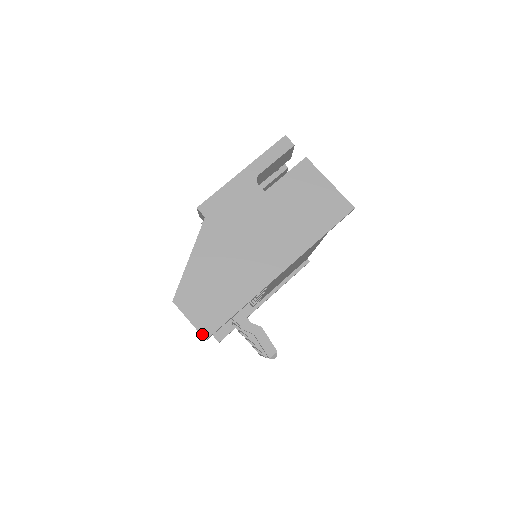
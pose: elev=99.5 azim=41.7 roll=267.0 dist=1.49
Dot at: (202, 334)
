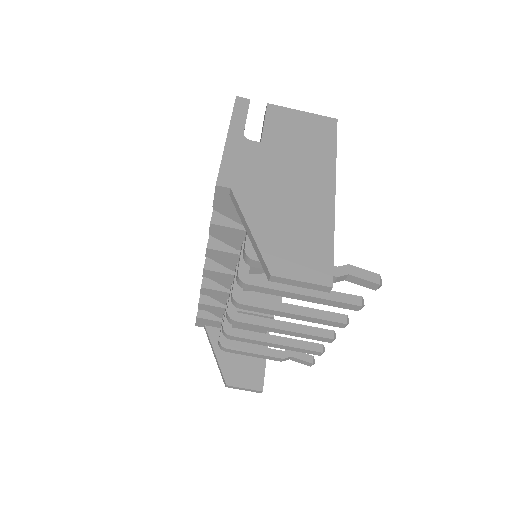
Dot at: (324, 285)
